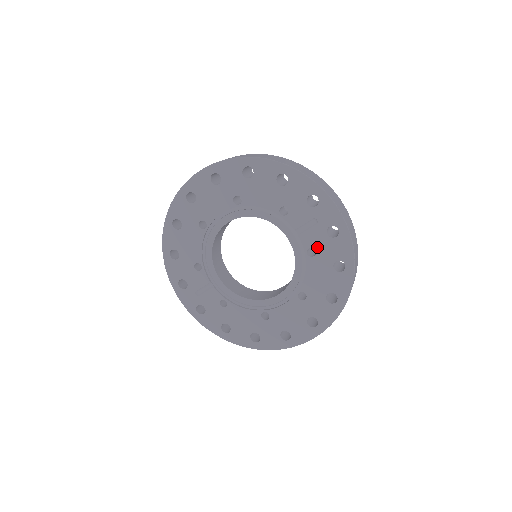
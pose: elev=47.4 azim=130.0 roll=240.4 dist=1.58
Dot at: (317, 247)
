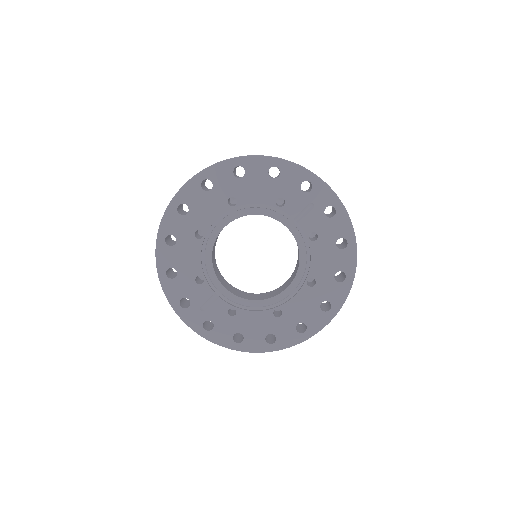
Dot at: (318, 230)
